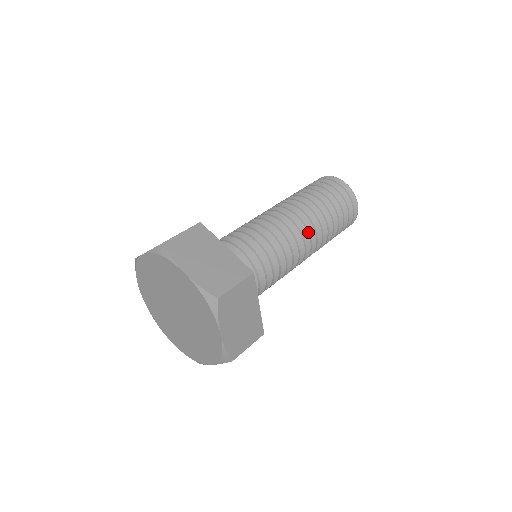
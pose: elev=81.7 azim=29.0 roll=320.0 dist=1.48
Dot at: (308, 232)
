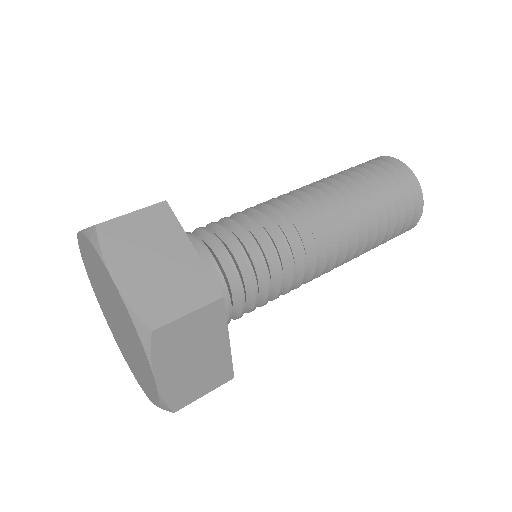
Dot at: (337, 237)
